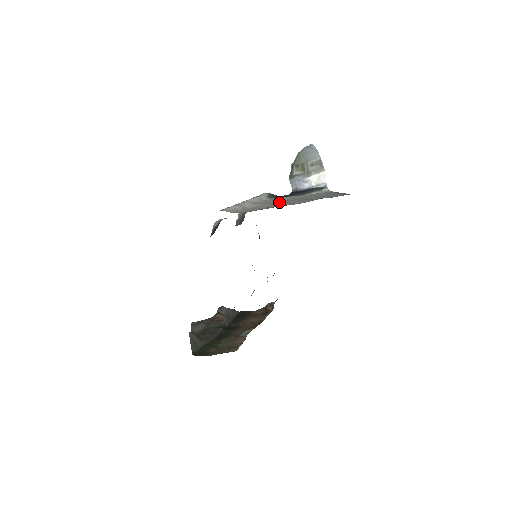
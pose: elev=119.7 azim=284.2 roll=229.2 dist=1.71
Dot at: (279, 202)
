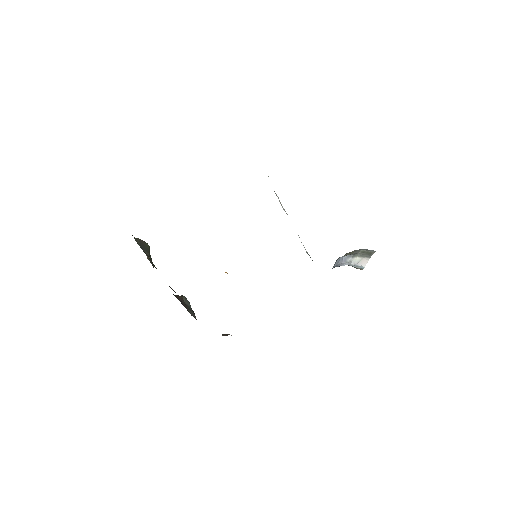
Dot at: occluded
